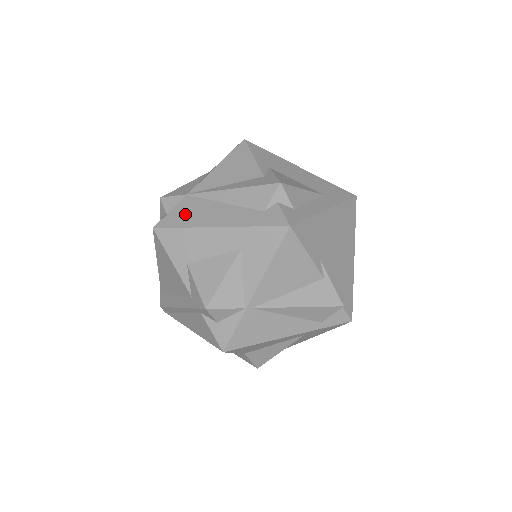
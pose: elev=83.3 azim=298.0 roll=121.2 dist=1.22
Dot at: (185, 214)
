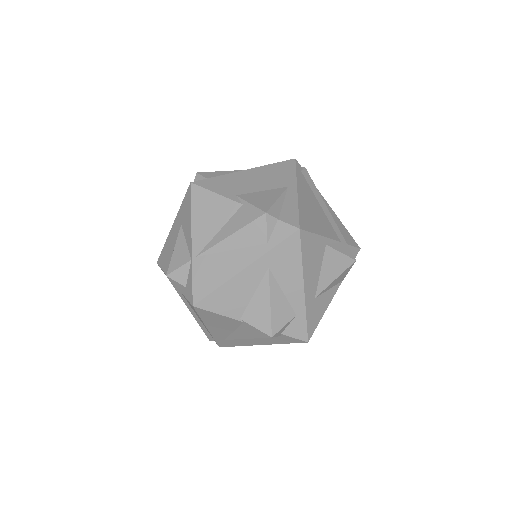
Dot at: occluded
